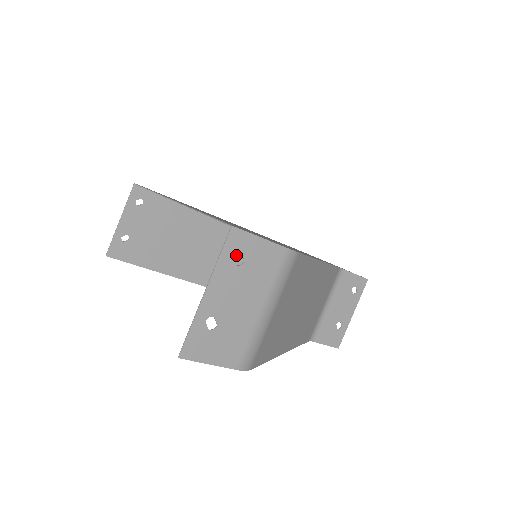
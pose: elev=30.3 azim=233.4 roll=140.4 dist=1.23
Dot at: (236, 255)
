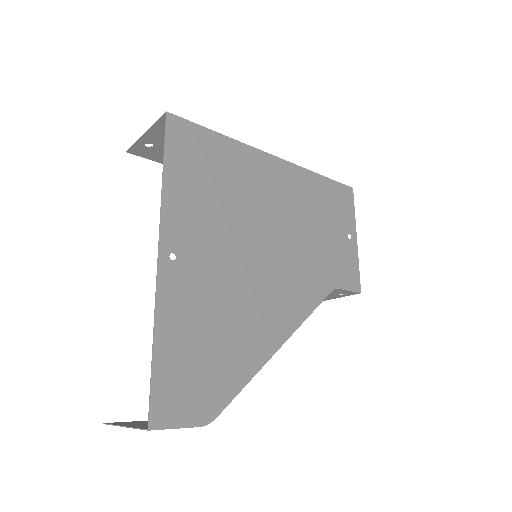
Dot at: occluded
